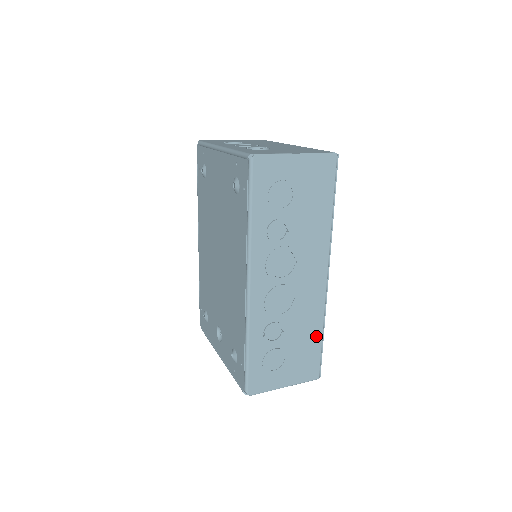
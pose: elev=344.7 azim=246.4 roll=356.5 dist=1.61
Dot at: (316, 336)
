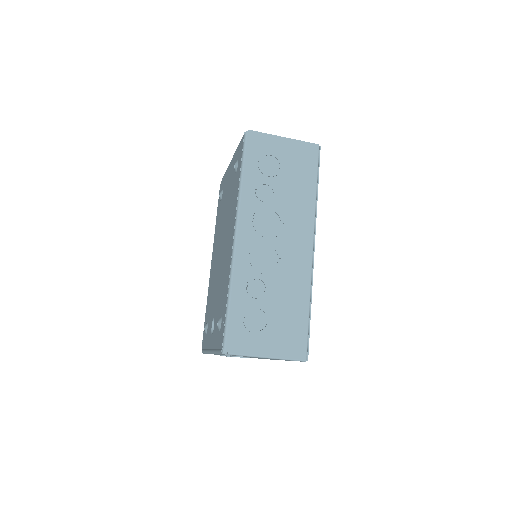
Dot at: (302, 307)
